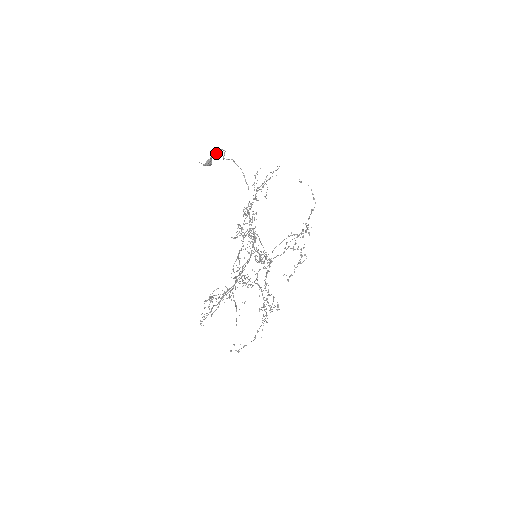
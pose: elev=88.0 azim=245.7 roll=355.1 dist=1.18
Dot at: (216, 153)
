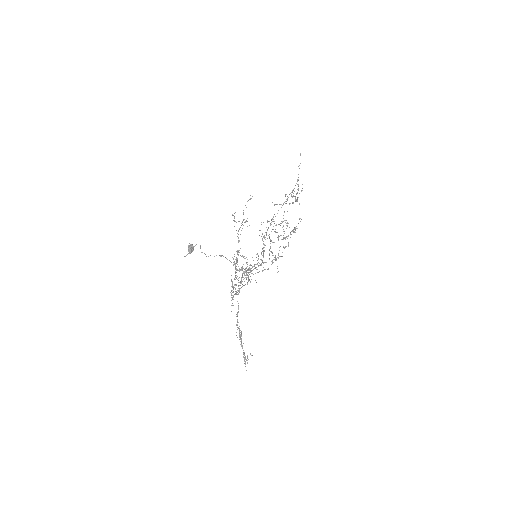
Dot at: (193, 247)
